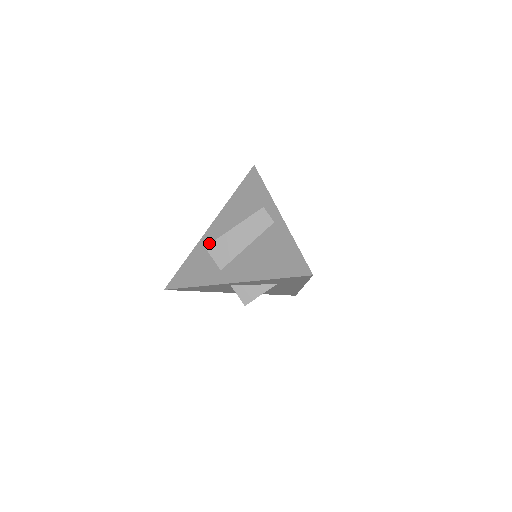
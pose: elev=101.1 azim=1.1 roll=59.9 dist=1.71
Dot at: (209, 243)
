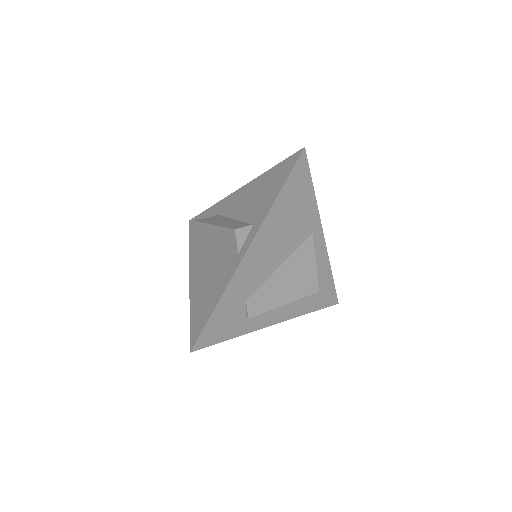
Dot at: (221, 210)
